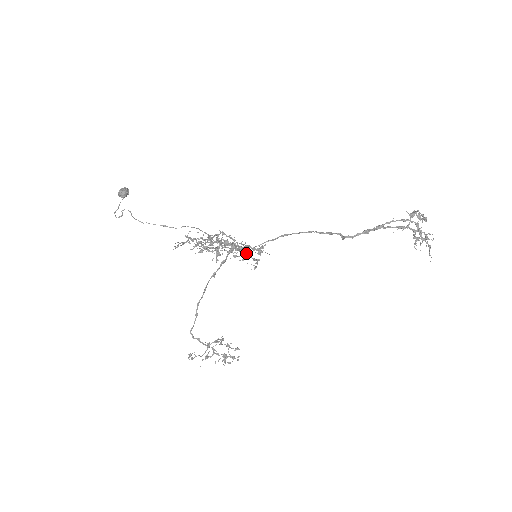
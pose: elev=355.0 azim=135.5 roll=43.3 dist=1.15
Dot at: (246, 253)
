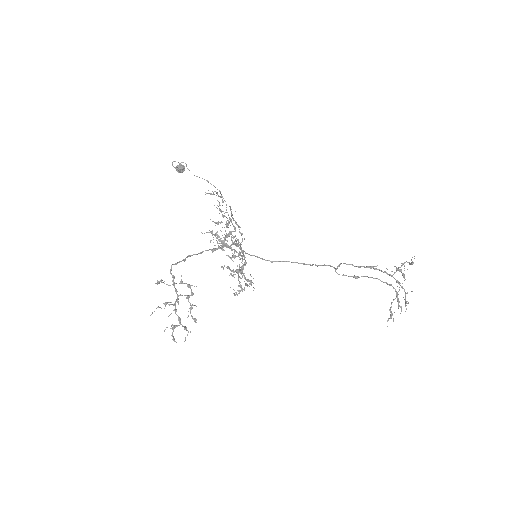
Dot at: (240, 269)
